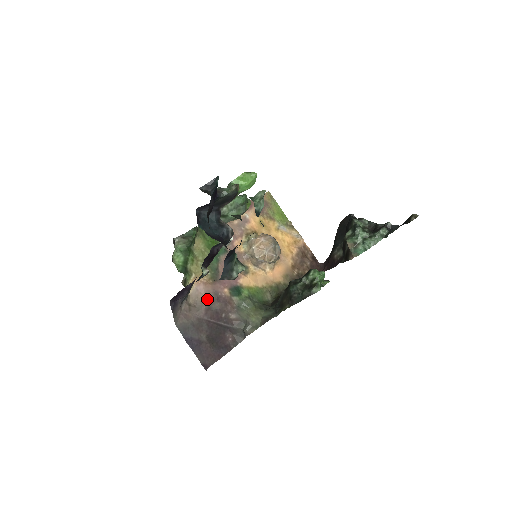
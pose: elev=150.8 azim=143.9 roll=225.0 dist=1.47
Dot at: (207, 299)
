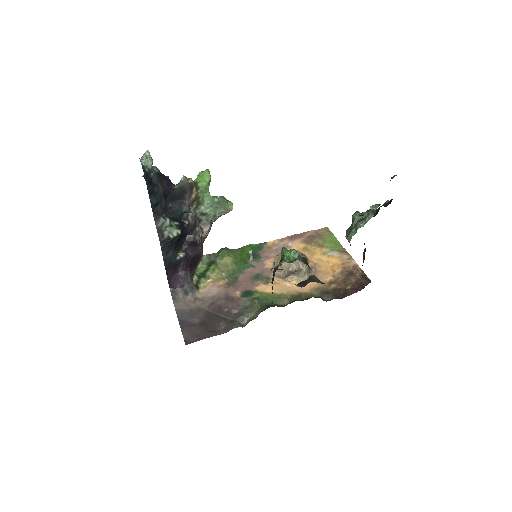
Dot at: (216, 297)
